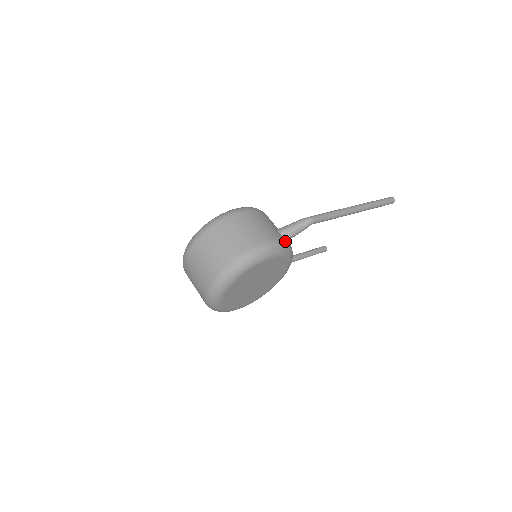
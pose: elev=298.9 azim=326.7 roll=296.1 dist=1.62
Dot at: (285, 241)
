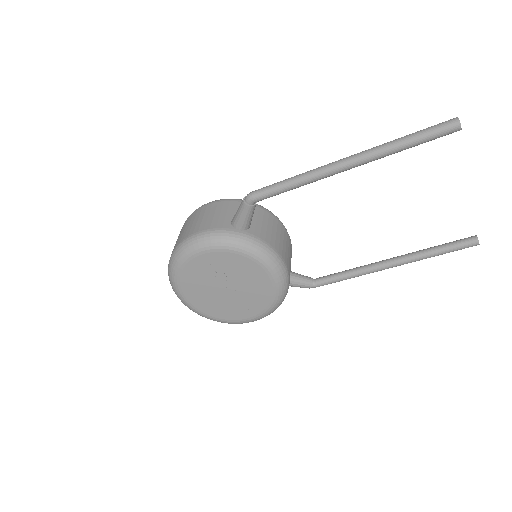
Dot at: (227, 230)
